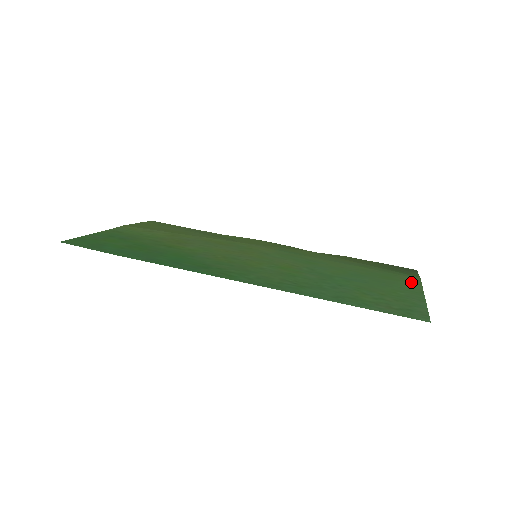
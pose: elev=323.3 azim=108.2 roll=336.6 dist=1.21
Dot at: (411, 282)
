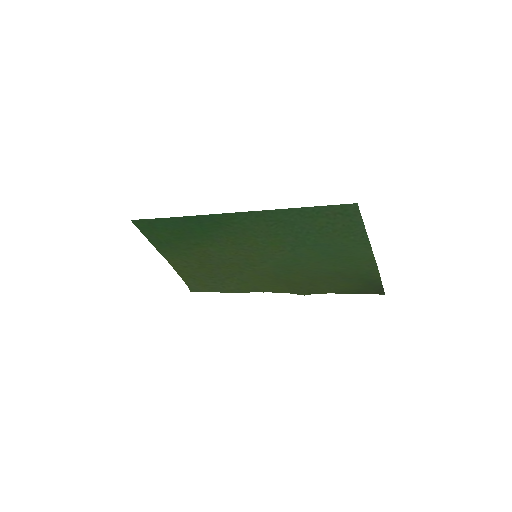
Dot at: (367, 258)
